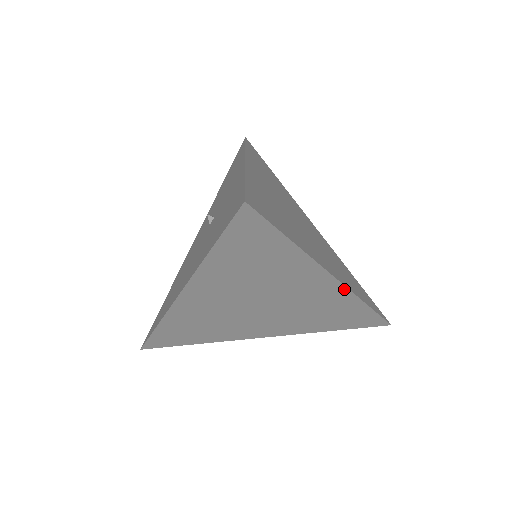
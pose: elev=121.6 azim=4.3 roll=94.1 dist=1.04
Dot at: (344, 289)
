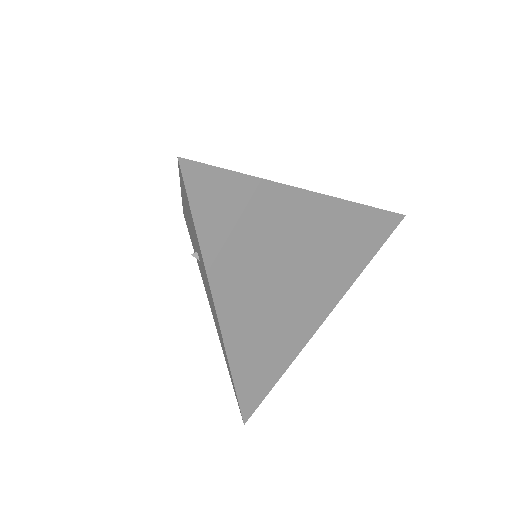
Dot at: (332, 200)
